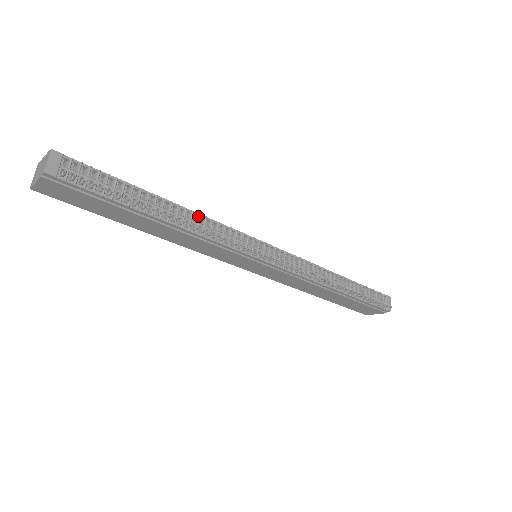
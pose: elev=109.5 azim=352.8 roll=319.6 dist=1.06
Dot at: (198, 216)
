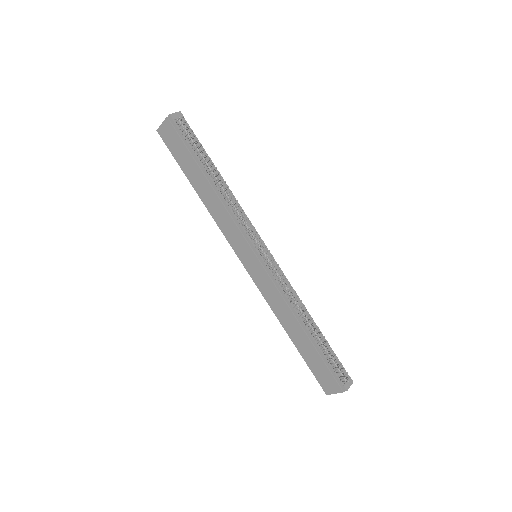
Dot at: (232, 196)
